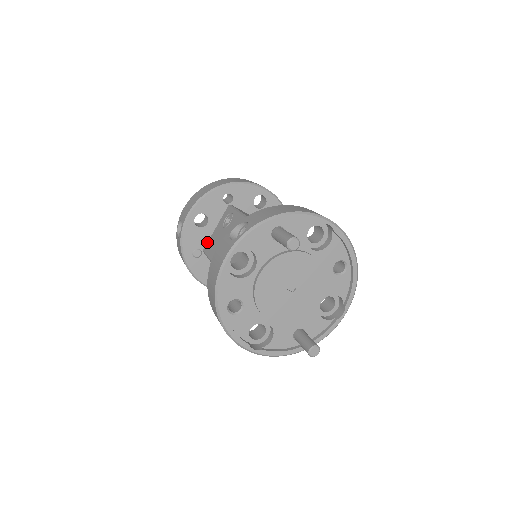
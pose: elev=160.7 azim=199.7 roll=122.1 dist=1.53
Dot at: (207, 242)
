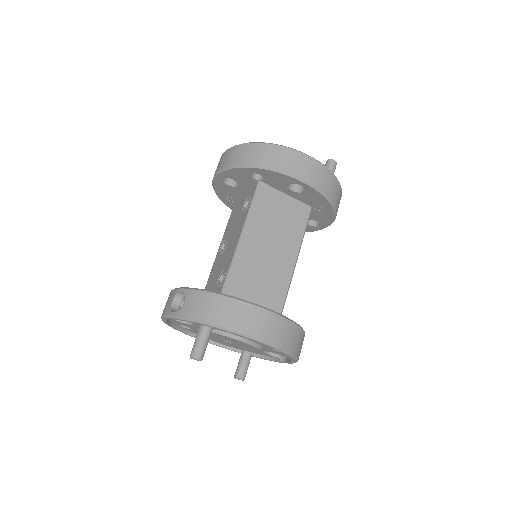
Dot at: (239, 196)
